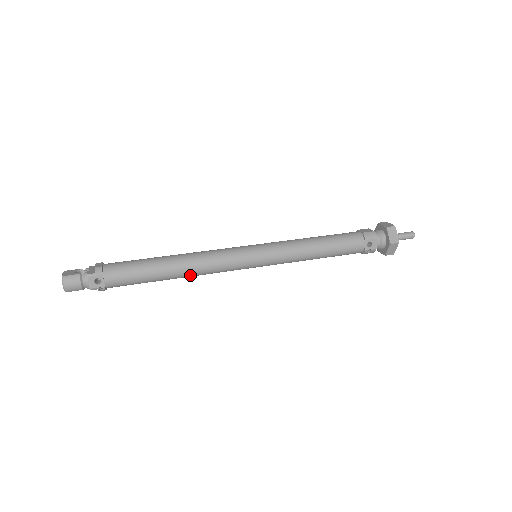
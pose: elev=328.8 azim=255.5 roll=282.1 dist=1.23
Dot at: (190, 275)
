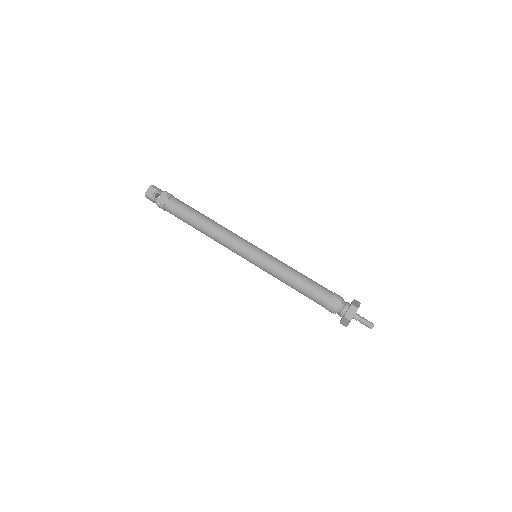
Dot at: occluded
